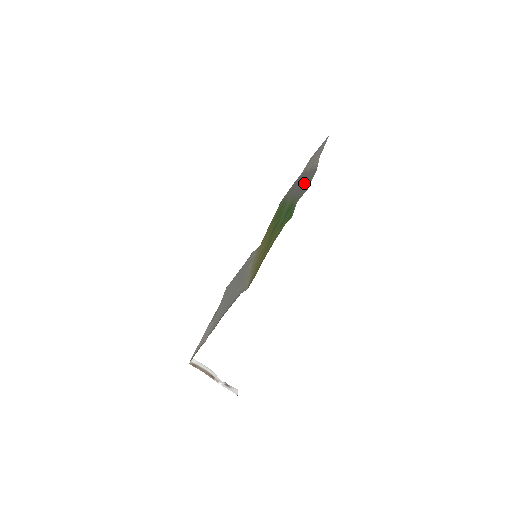
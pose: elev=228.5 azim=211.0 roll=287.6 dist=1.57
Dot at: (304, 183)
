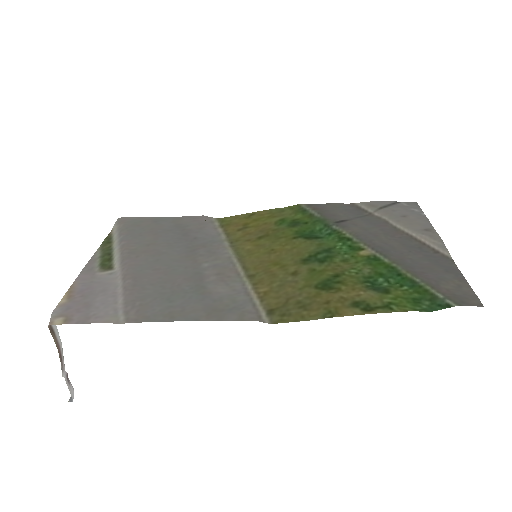
Dot at: (419, 258)
